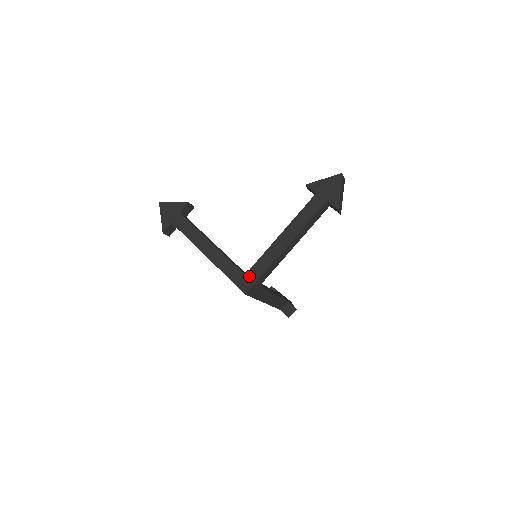
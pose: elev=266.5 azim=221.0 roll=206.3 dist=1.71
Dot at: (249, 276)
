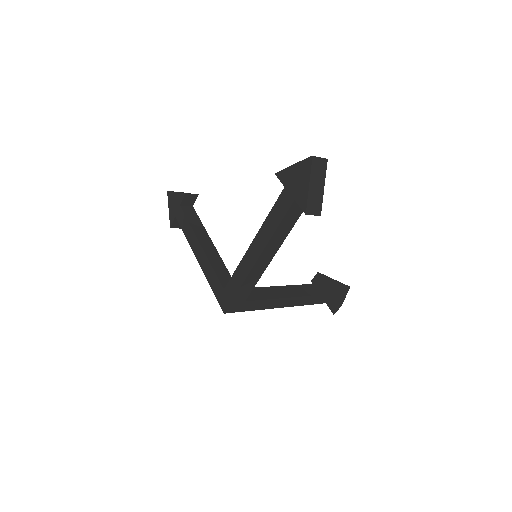
Dot at: (227, 292)
